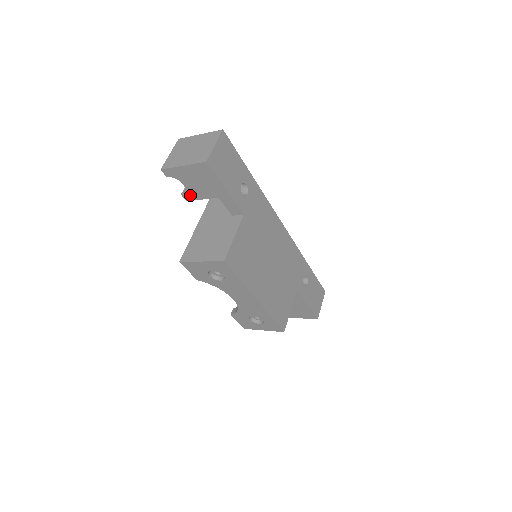
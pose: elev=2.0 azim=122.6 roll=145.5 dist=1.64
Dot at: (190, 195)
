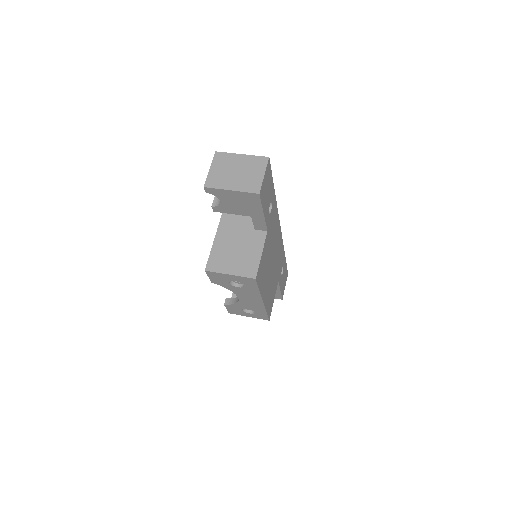
Dot at: (221, 209)
